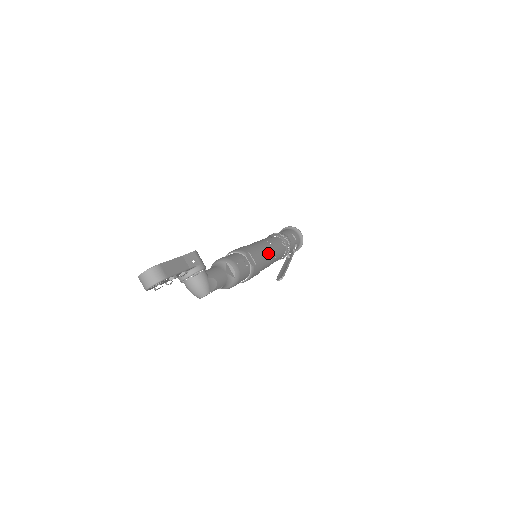
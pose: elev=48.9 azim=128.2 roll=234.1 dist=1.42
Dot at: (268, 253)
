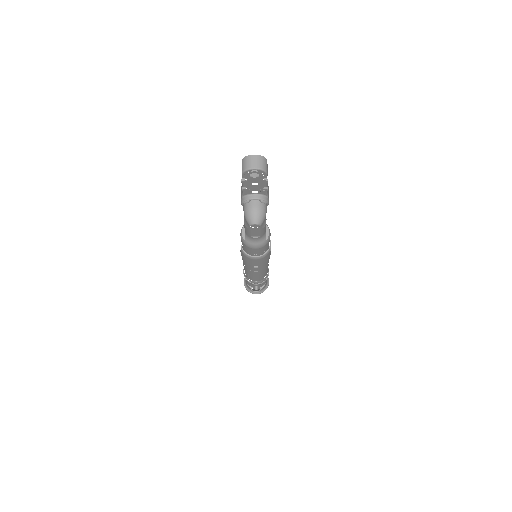
Dot at: occluded
